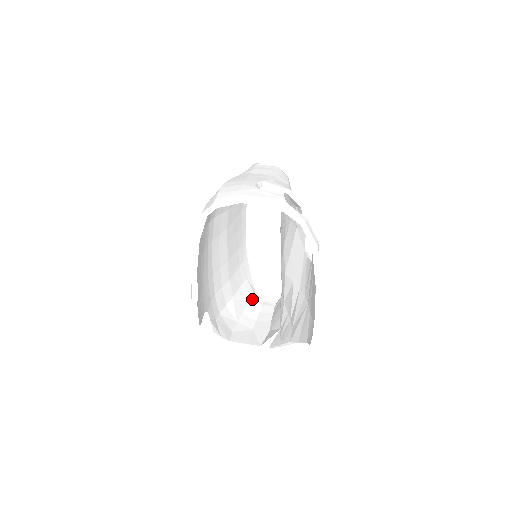
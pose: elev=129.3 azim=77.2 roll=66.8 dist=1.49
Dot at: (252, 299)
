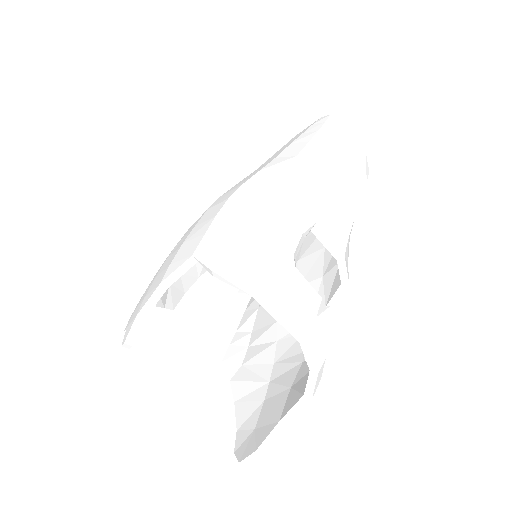
Dot at: occluded
